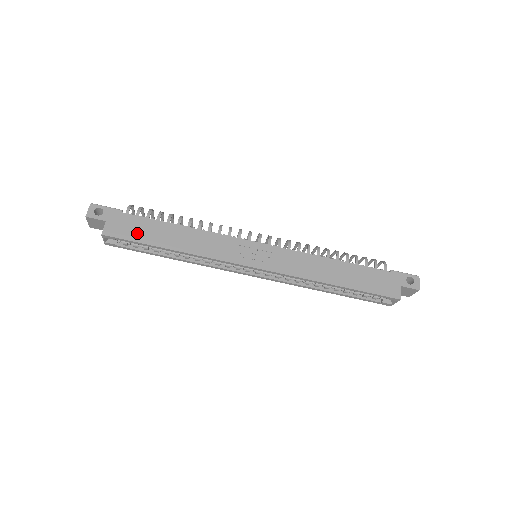
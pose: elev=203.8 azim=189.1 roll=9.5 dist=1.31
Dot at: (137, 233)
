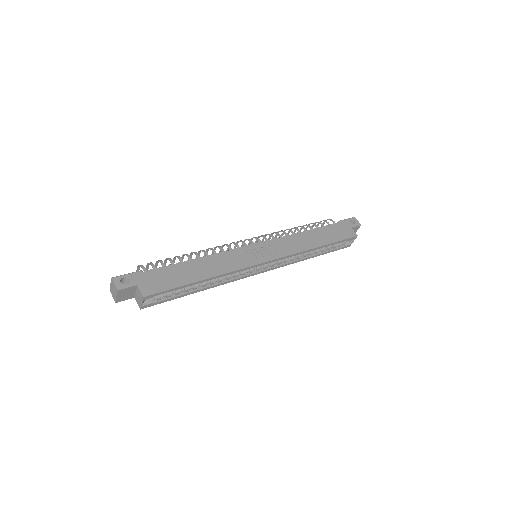
Dot at: (169, 281)
